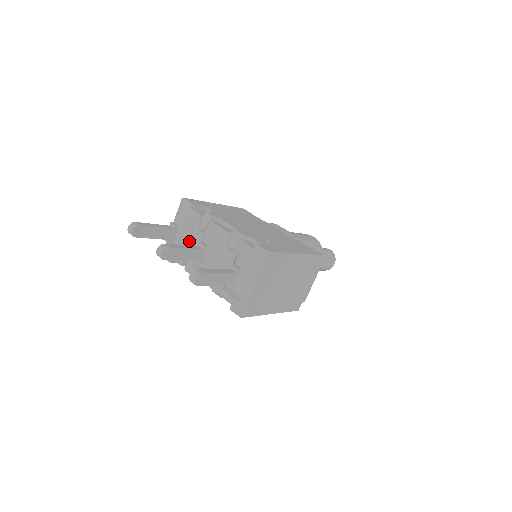
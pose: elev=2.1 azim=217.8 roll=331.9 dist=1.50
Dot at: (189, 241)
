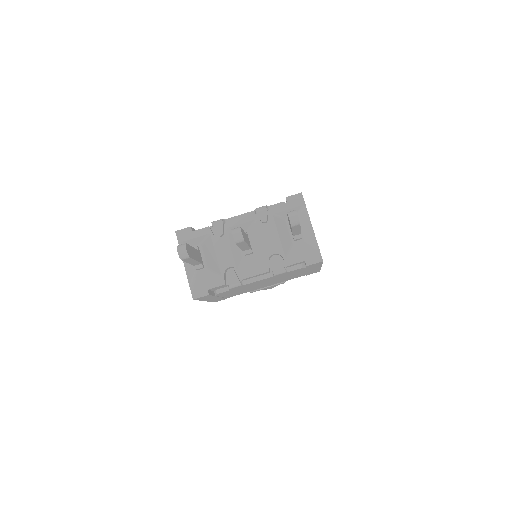
Dot at: (215, 257)
